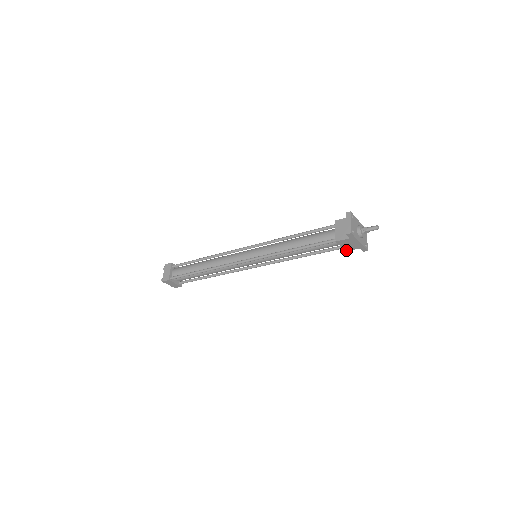
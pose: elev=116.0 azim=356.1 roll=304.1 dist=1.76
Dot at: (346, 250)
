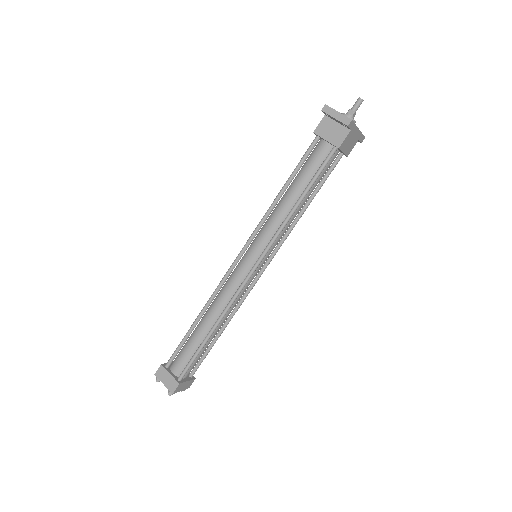
Dot at: (347, 154)
